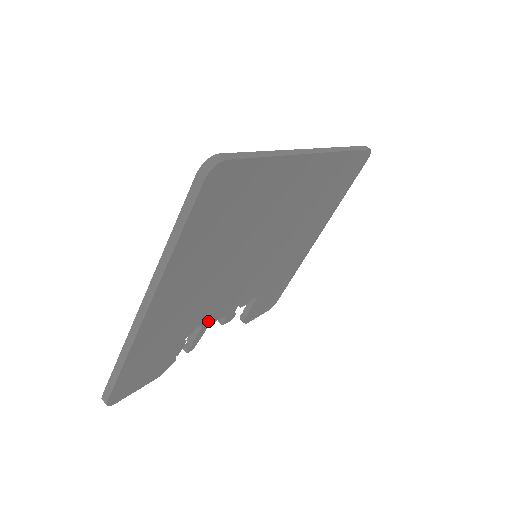
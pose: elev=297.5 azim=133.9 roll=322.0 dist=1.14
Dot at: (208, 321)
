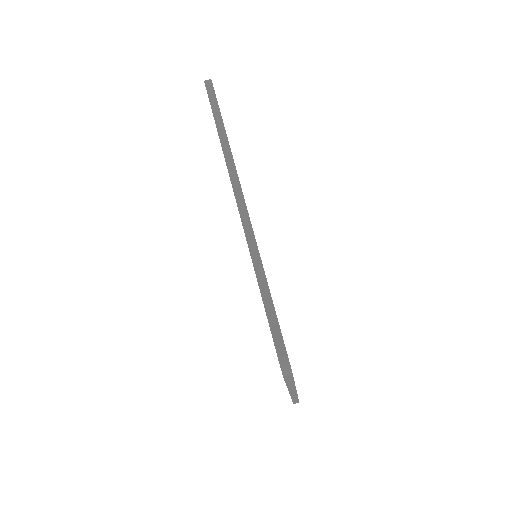
Dot at: occluded
